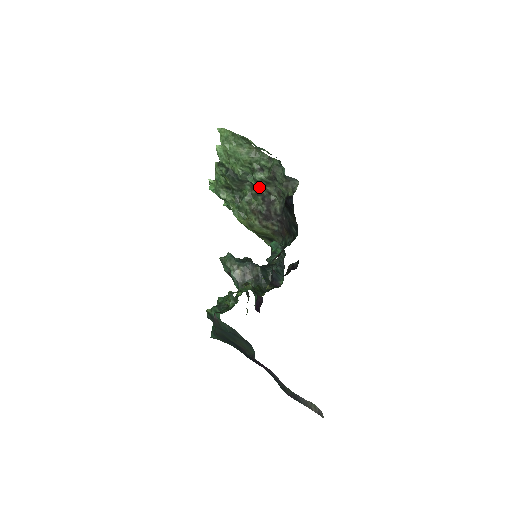
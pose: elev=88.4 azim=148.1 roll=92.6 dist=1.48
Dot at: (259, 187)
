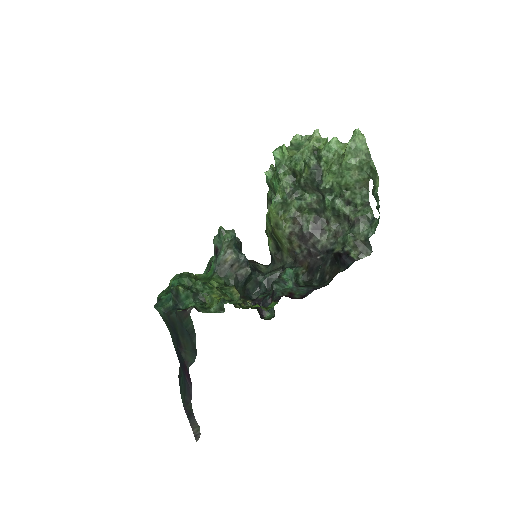
Dot at: (326, 209)
